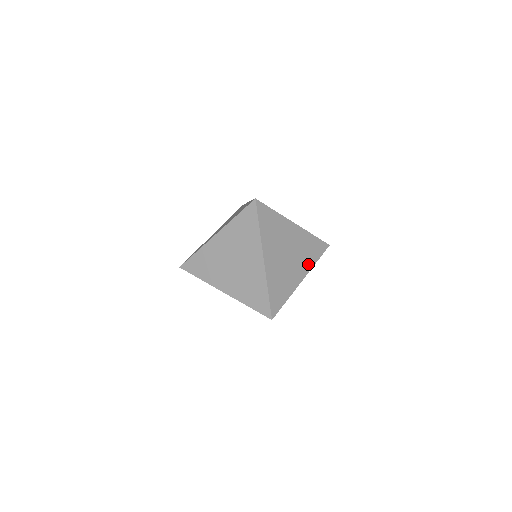
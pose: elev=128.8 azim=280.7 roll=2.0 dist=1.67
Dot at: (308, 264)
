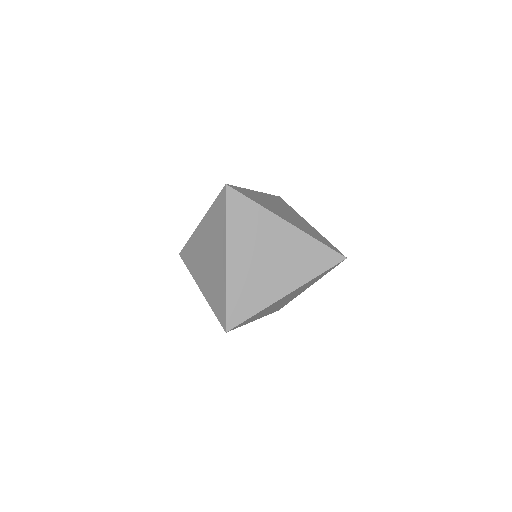
Dot at: (305, 231)
